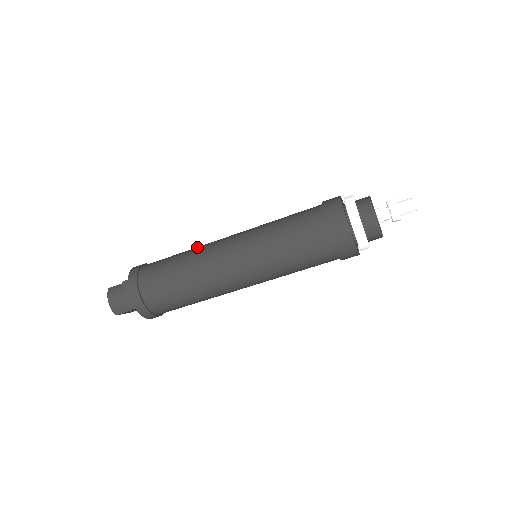
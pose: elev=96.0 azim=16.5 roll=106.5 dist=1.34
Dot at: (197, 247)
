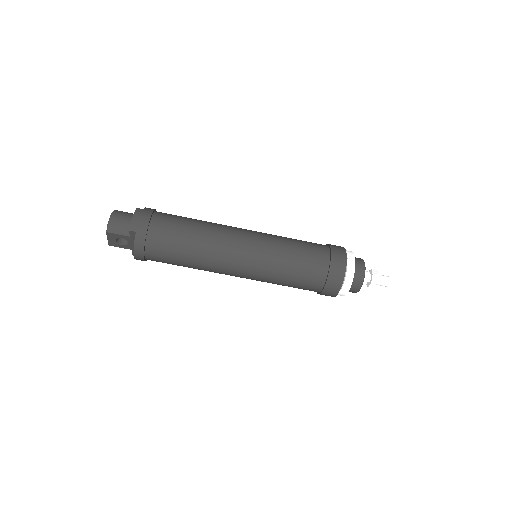
Dot at: occluded
